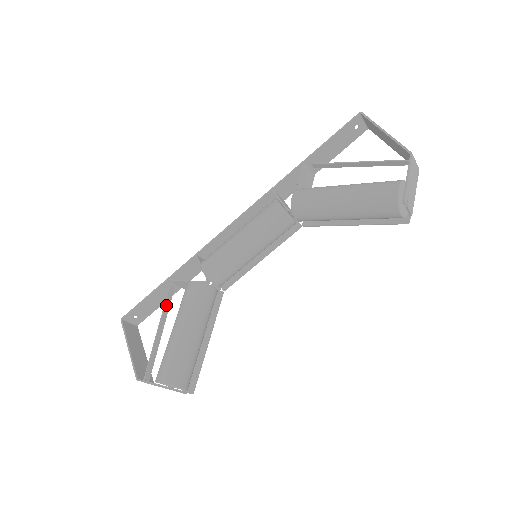
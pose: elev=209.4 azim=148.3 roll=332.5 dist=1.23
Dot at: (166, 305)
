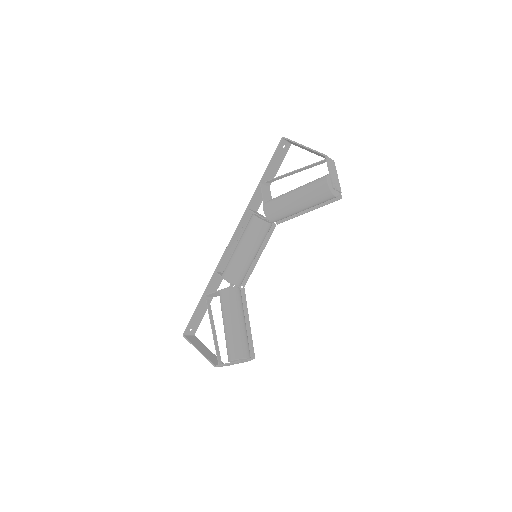
Dot at: (209, 313)
